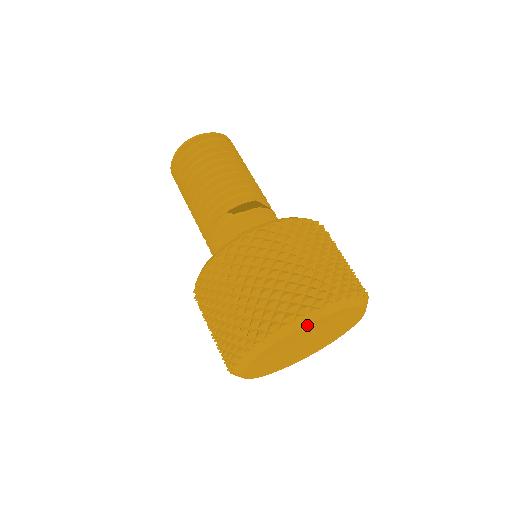
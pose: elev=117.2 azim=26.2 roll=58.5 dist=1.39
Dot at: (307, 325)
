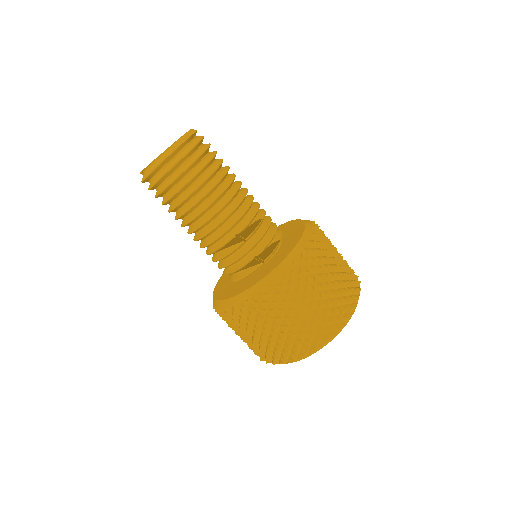
Dot at: occluded
